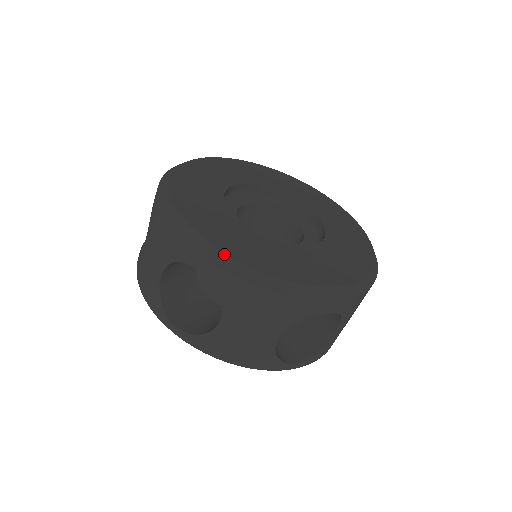
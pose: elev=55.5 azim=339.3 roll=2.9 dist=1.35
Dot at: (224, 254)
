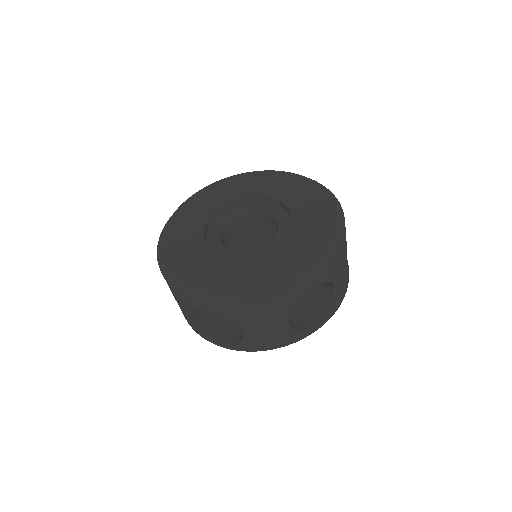
Dot at: (161, 250)
